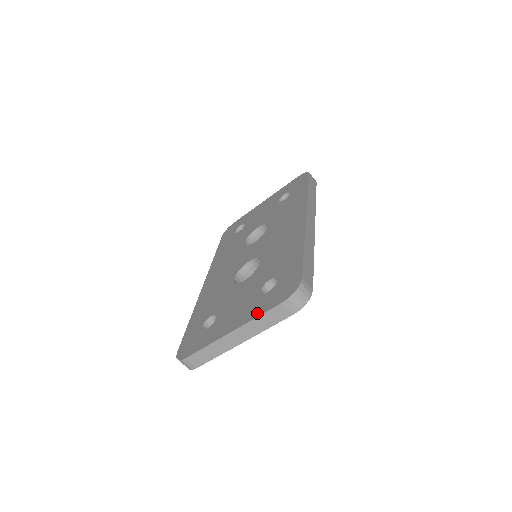
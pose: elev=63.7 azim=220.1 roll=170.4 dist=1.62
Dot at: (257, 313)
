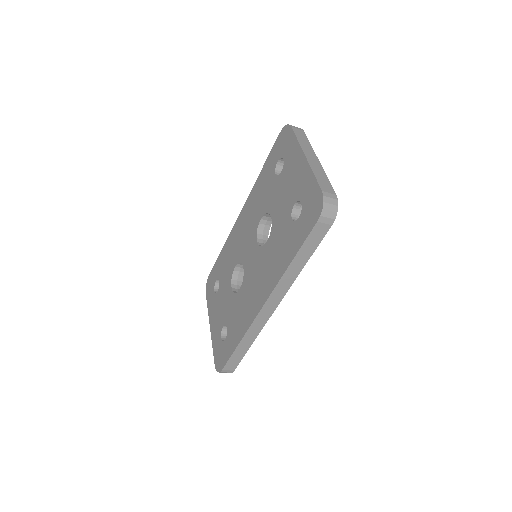
Dot at: (213, 344)
